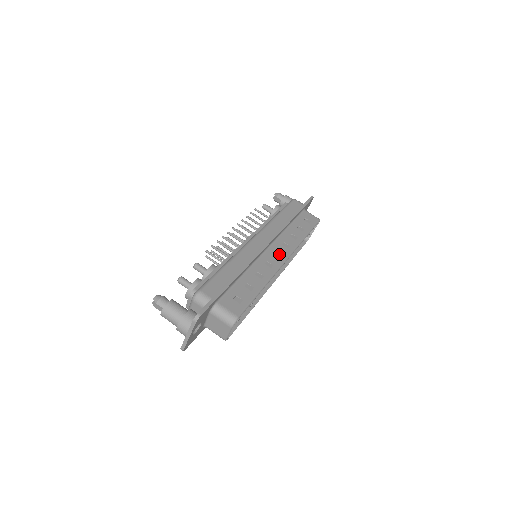
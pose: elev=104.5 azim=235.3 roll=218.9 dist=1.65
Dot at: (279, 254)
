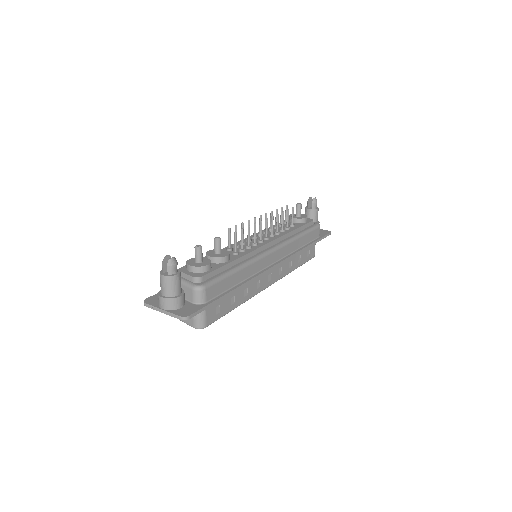
Dot at: (271, 277)
